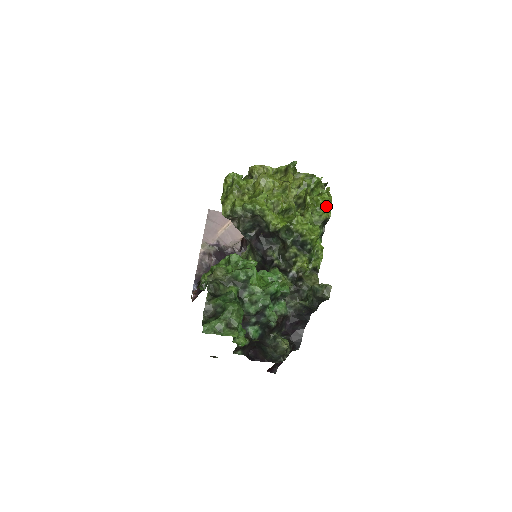
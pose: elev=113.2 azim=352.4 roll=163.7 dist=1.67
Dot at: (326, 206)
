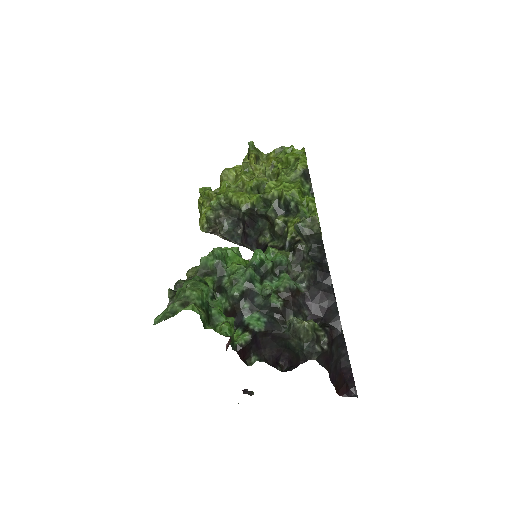
Dot at: (297, 158)
